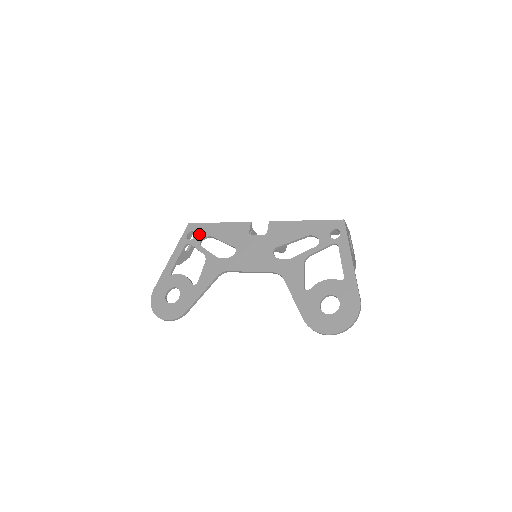
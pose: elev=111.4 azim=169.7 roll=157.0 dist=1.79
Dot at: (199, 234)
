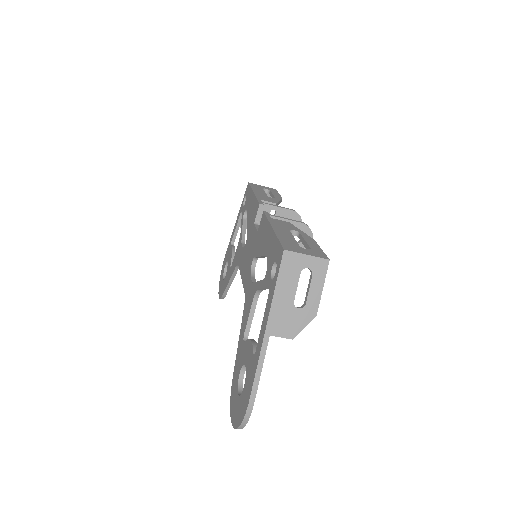
Dot at: (246, 202)
